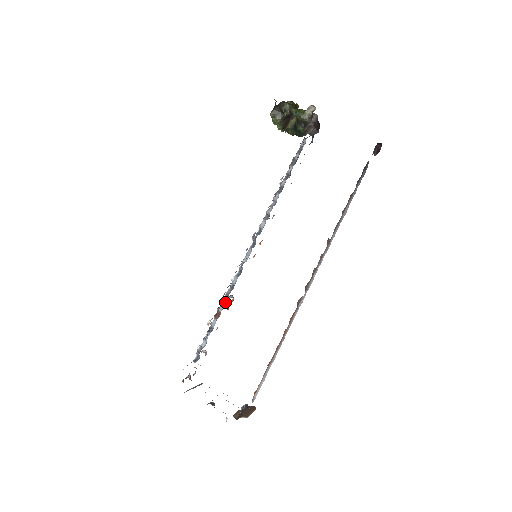
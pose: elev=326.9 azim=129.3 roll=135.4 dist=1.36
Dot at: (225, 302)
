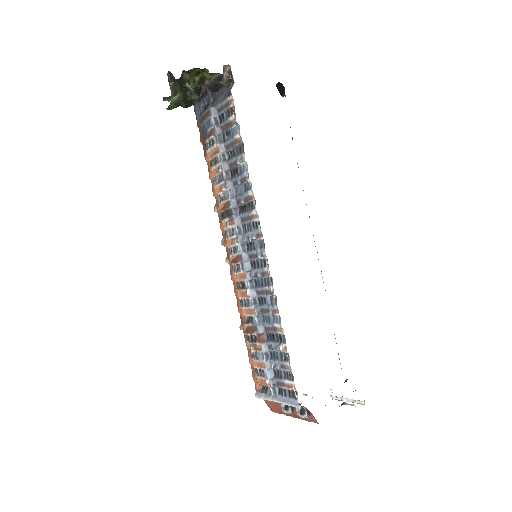
Dot at: (260, 321)
